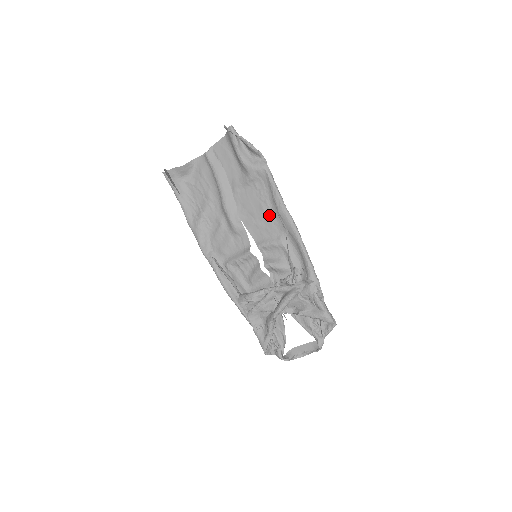
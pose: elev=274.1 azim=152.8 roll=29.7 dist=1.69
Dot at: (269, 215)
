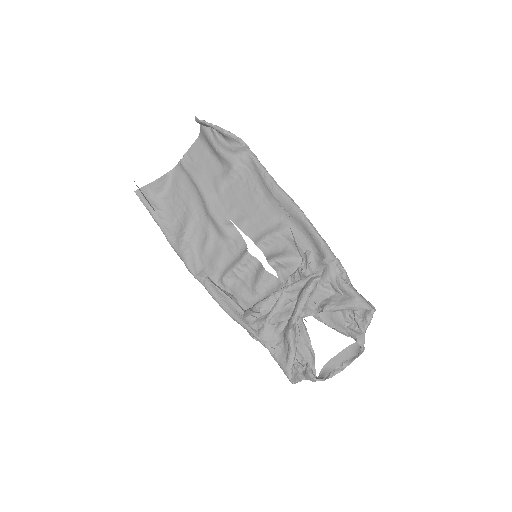
Dot at: (262, 204)
